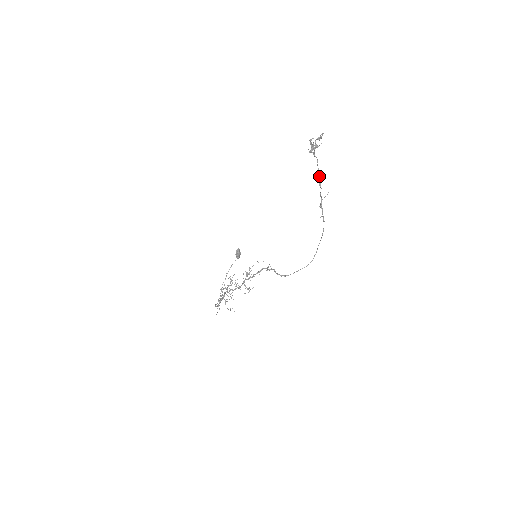
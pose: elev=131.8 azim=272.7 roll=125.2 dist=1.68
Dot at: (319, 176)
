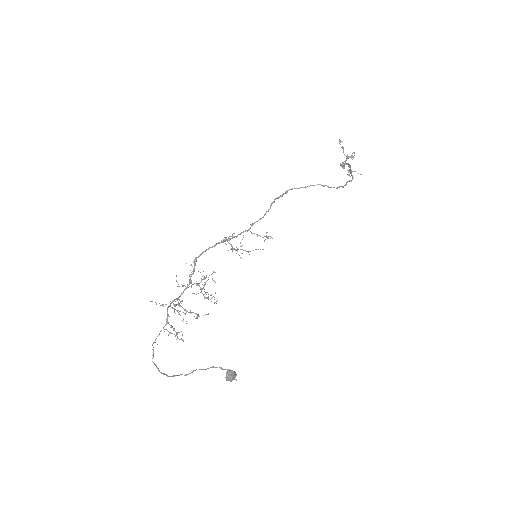
Dot at: (349, 164)
